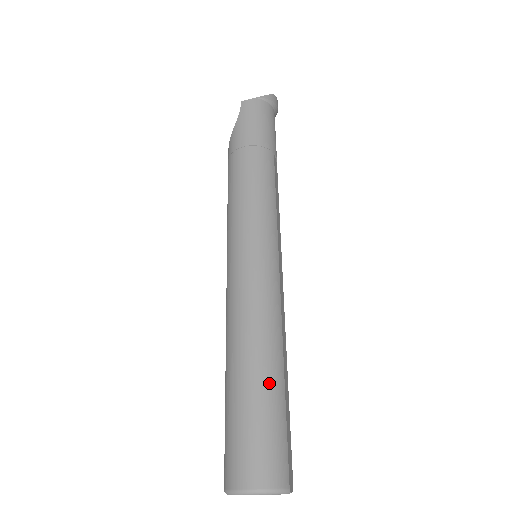
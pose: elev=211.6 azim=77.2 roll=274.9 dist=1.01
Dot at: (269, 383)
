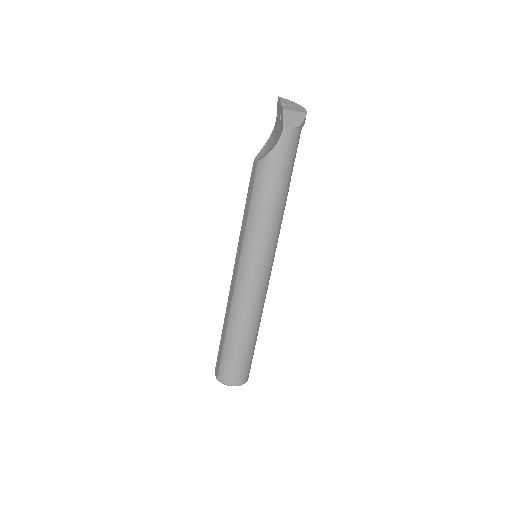
Dot at: (253, 342)
